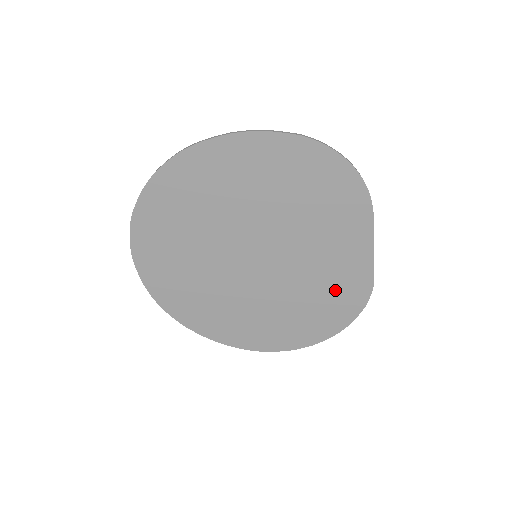
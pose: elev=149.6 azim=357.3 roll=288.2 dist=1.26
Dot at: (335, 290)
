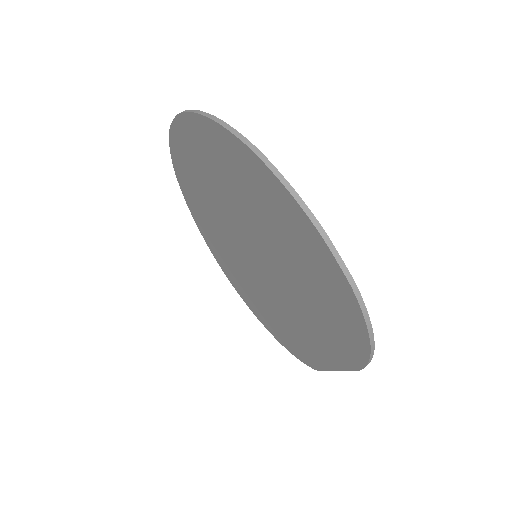
Dot at: (293, 336)
